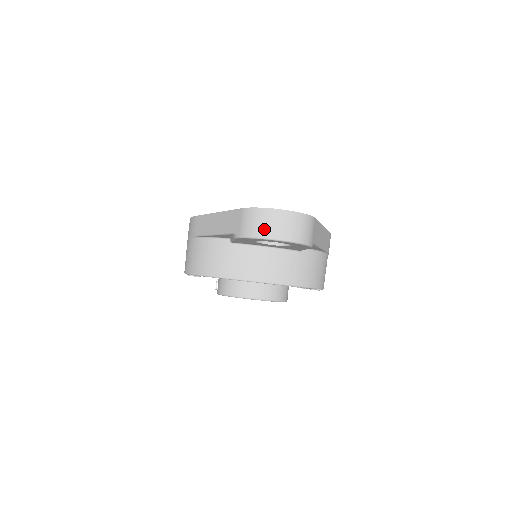
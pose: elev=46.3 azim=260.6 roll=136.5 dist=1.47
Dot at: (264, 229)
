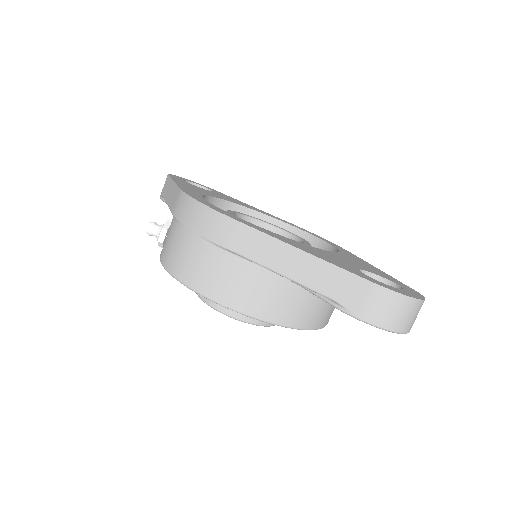
Dot at: (396, 321)
